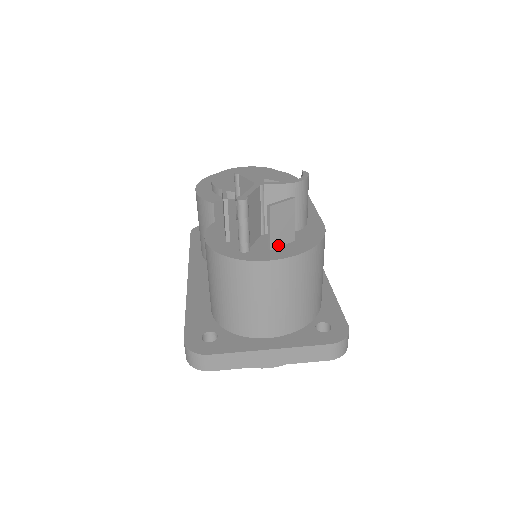
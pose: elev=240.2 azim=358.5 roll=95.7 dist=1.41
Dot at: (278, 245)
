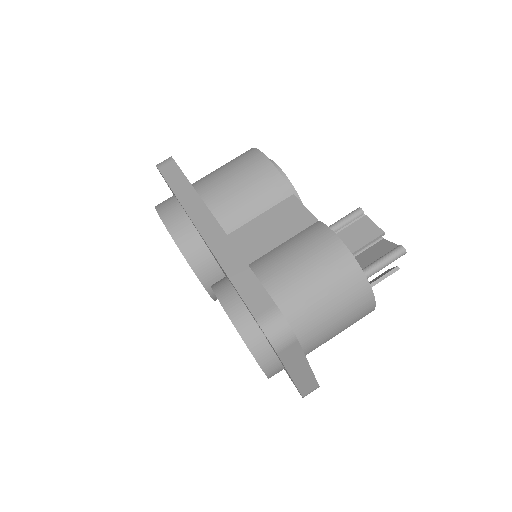
Dot at: occluded
